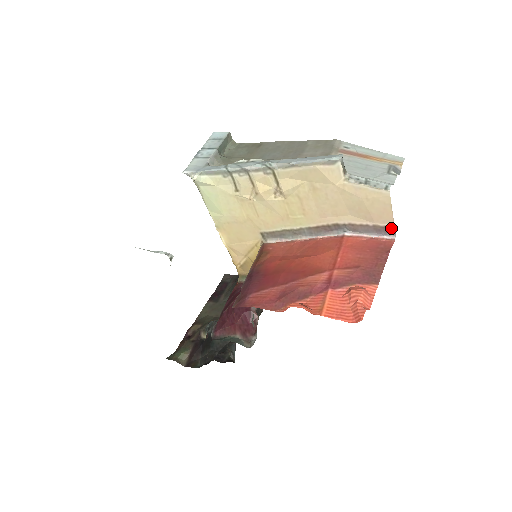
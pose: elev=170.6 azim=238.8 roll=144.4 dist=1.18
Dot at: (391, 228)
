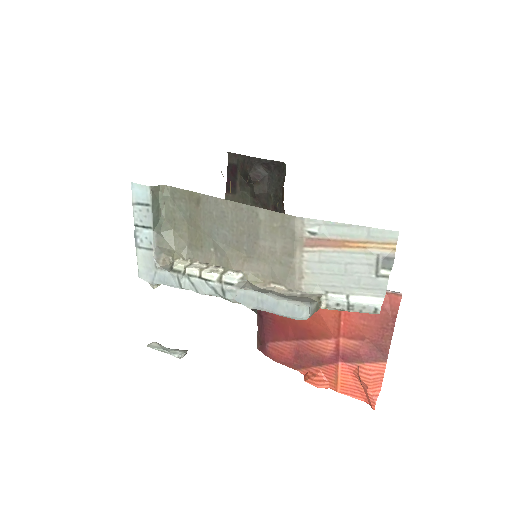
Dot at: occluded
